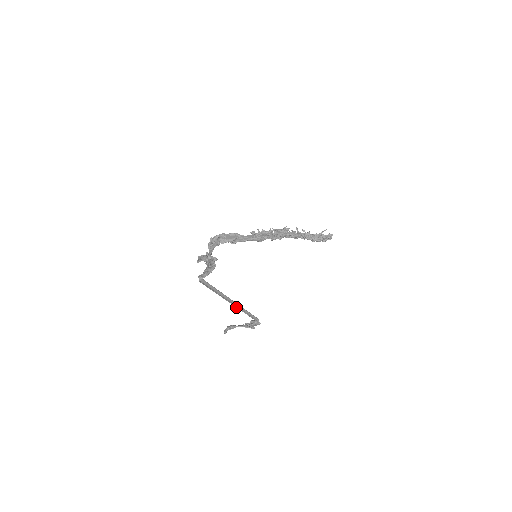
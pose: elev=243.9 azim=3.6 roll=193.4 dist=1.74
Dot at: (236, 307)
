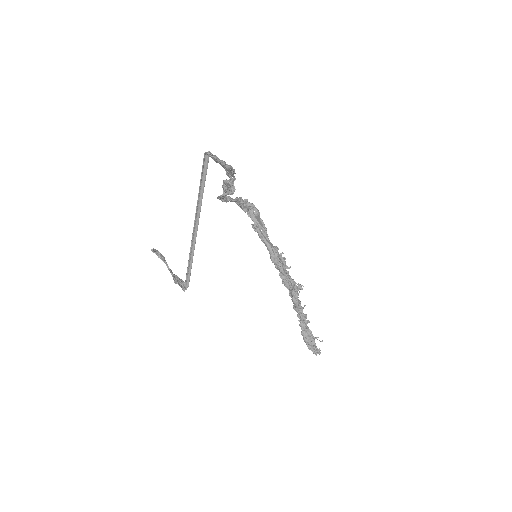
Dot at: (192, 237)
